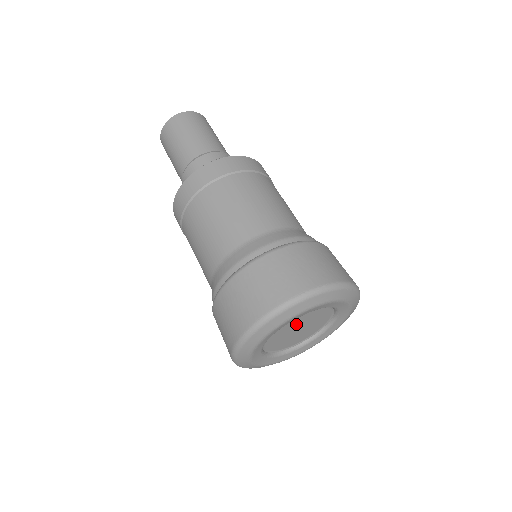
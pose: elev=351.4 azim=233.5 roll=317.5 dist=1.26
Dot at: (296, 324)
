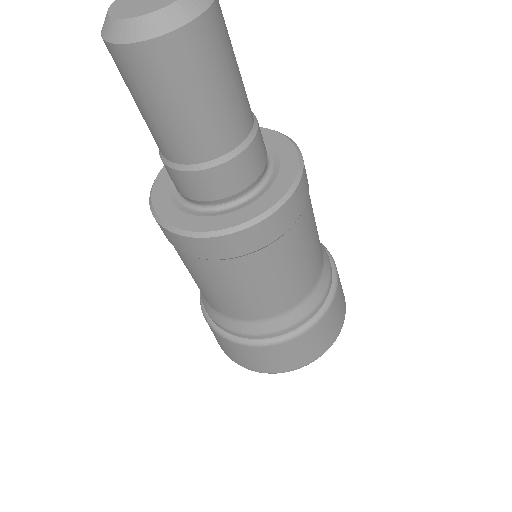
Dot at: occluded
